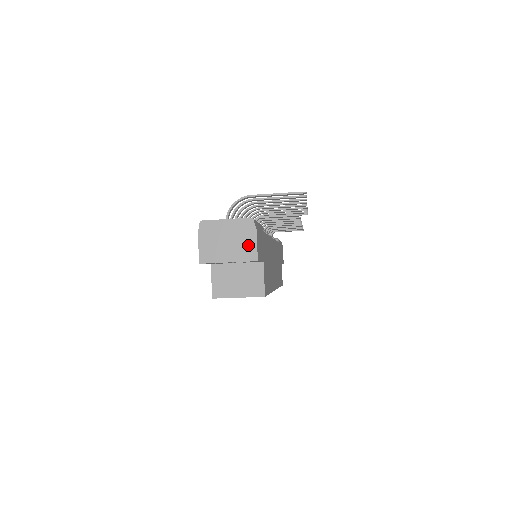
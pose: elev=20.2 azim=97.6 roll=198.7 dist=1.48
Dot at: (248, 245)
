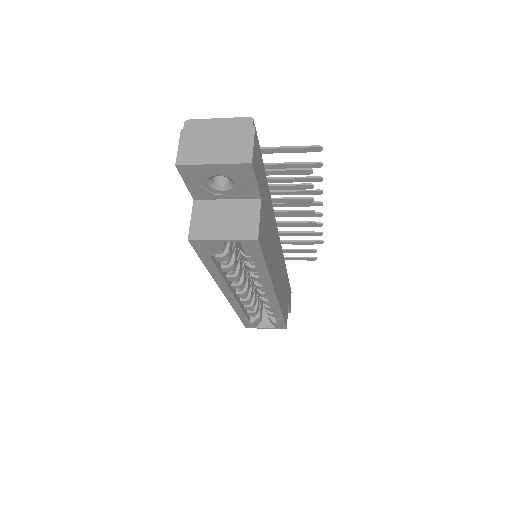
Dot at: (242, 145)
